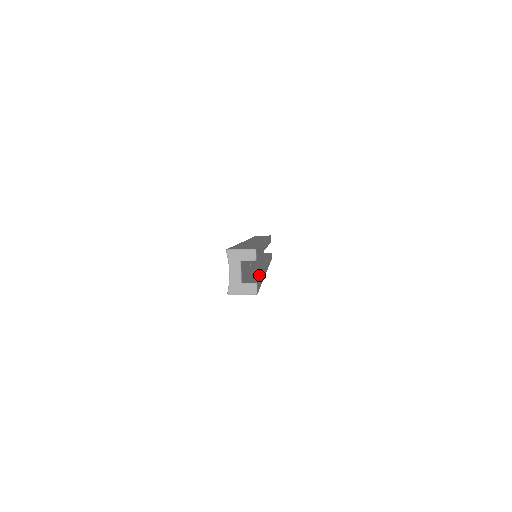
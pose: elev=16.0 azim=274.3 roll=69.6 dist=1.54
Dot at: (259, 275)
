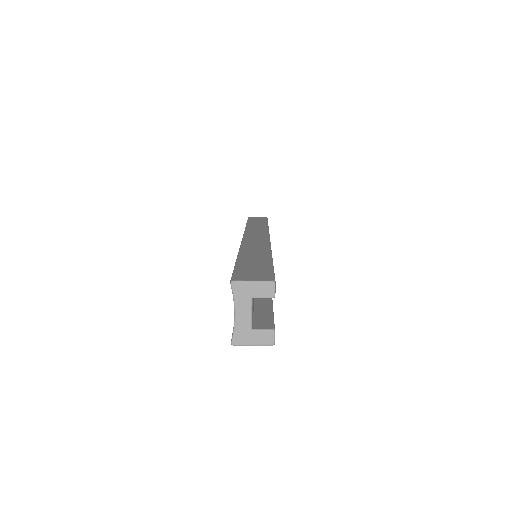
Dot at: (270, 303)
